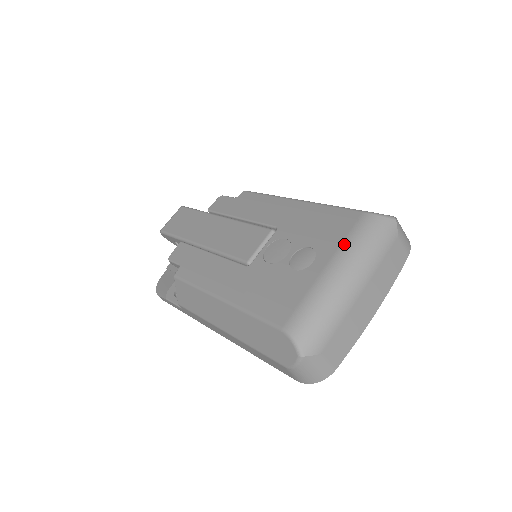
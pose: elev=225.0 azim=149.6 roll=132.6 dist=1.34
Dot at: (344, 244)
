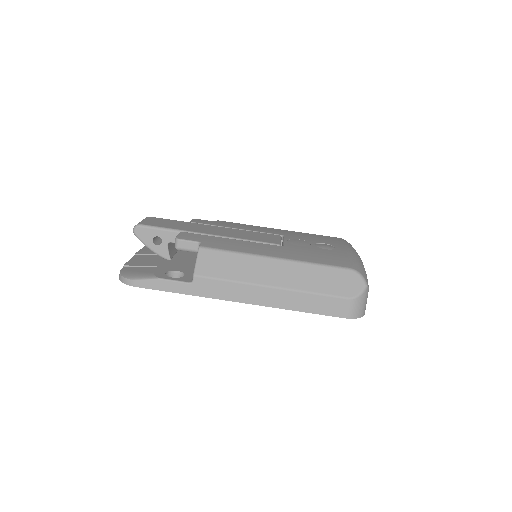
Dot at: (346, 244)
